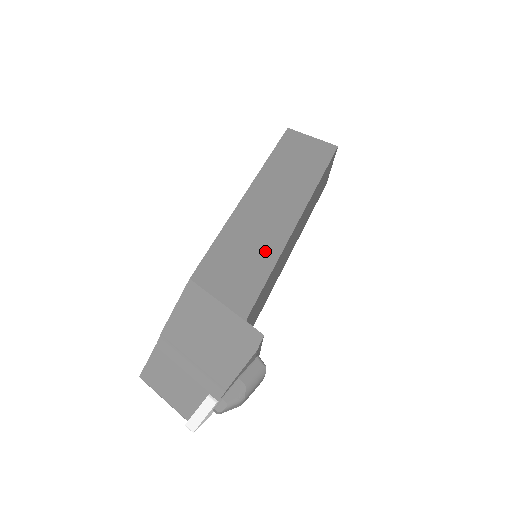
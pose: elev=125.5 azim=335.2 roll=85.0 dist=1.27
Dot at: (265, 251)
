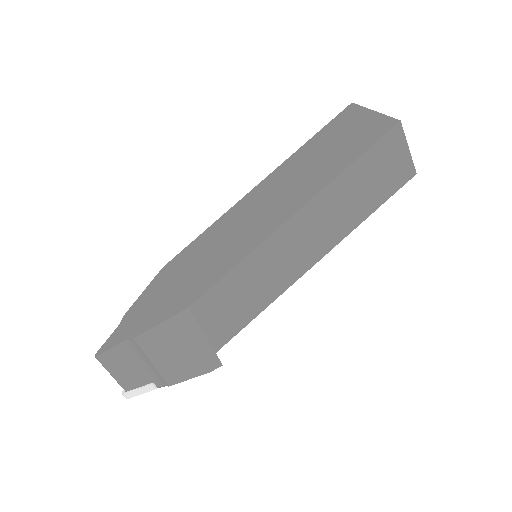
Dot at: (270, 290)
